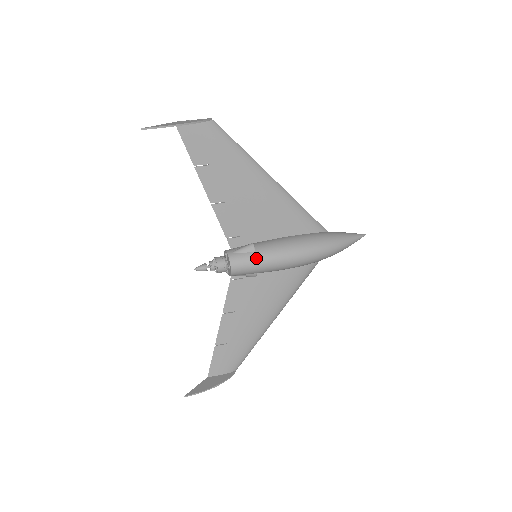
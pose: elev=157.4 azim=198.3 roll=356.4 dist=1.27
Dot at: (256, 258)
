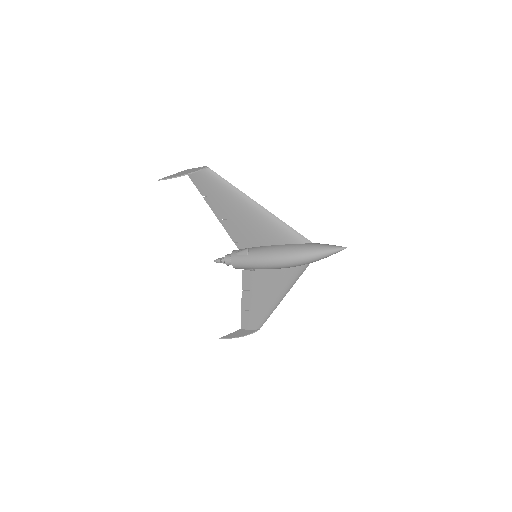
Dot at: (247, 260)
